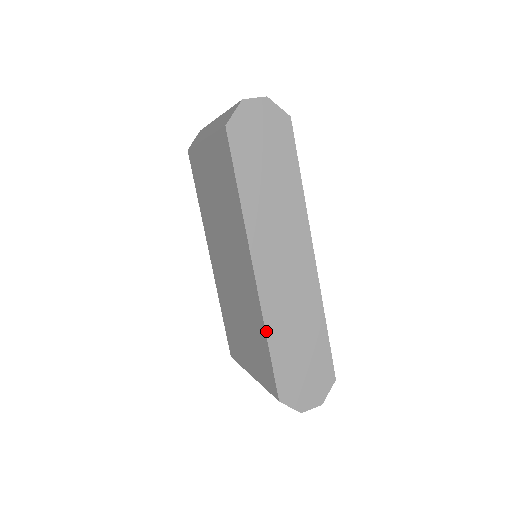
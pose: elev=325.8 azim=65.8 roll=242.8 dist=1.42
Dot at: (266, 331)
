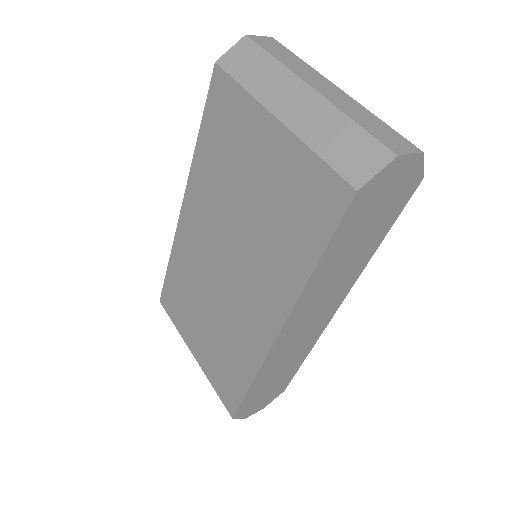
Dot at: (255, 377)
